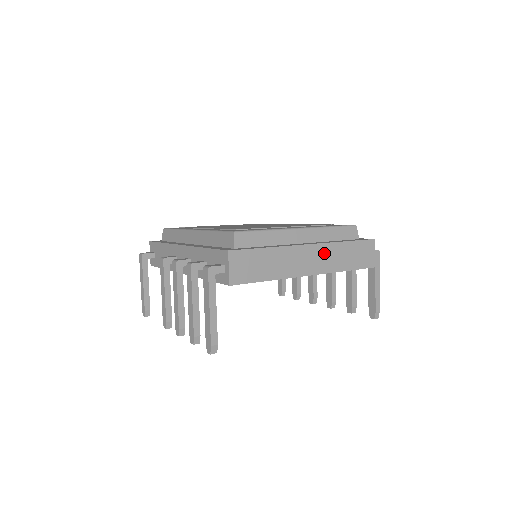
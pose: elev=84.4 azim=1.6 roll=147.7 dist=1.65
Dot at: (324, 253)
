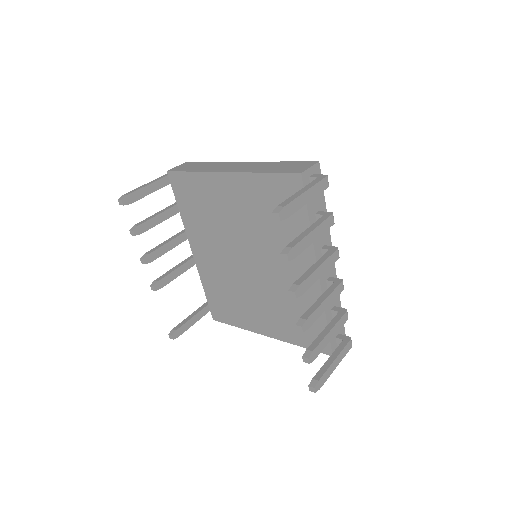
Dot at: (253, 165)
